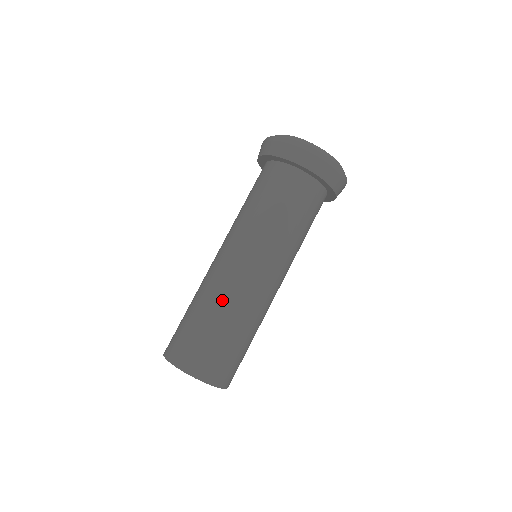
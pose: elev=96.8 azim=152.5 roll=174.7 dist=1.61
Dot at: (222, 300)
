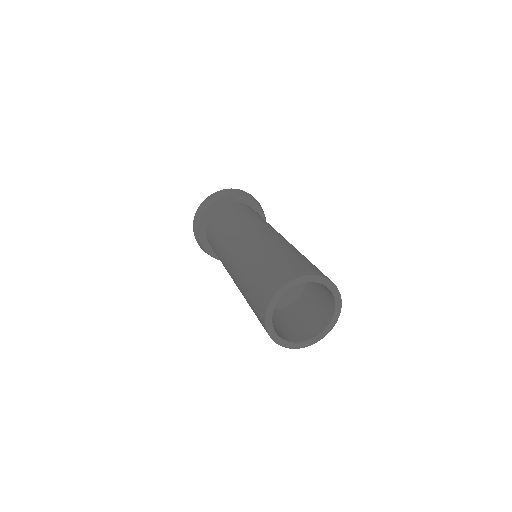
Dot at: (259, 249)
